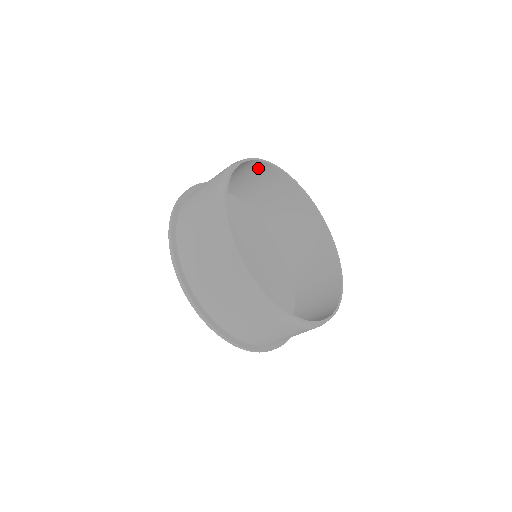
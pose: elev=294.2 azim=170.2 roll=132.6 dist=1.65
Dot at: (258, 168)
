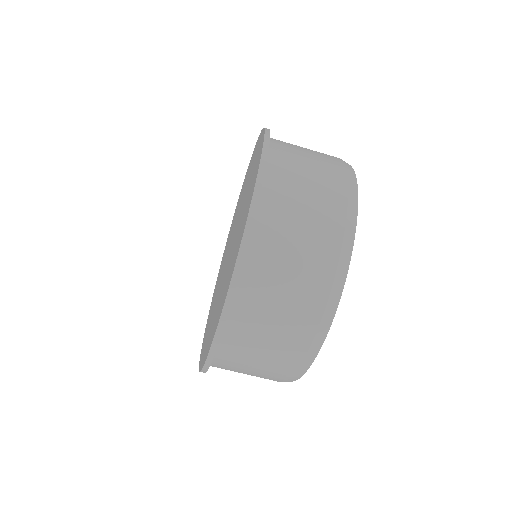
Dot at: occluded
